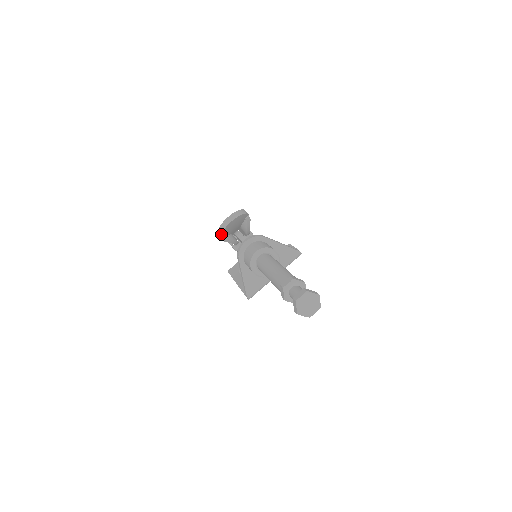
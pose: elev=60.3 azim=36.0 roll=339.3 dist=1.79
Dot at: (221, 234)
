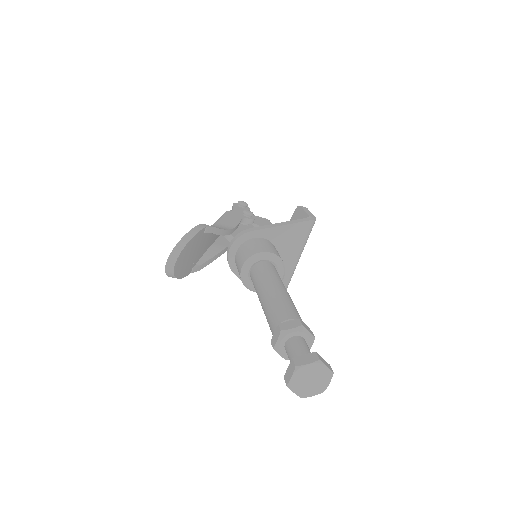
Dot at: (179, 278)
